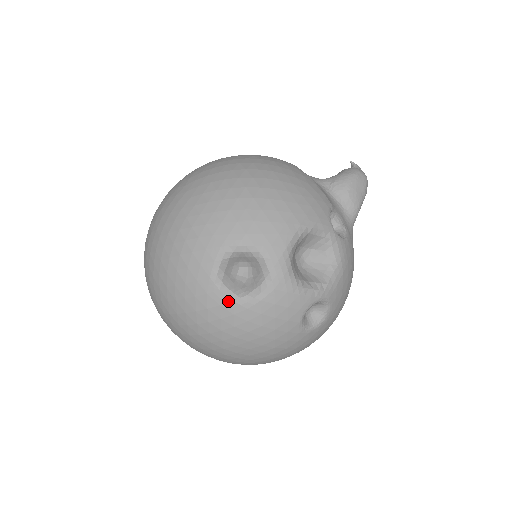
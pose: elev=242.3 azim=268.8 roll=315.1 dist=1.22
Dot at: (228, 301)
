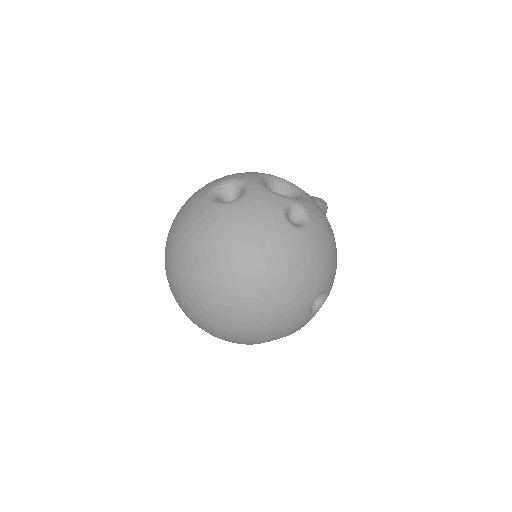
Dot at: (221, 205)
